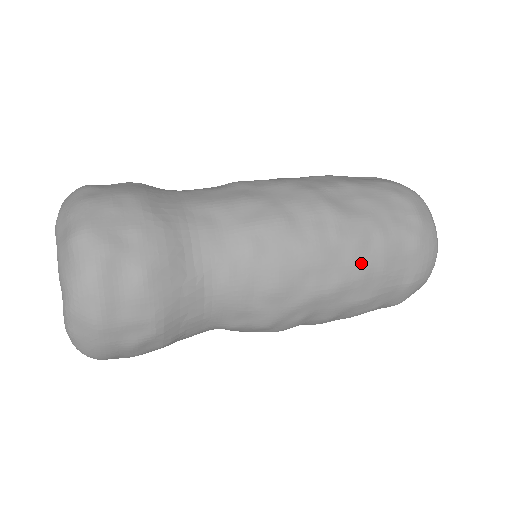
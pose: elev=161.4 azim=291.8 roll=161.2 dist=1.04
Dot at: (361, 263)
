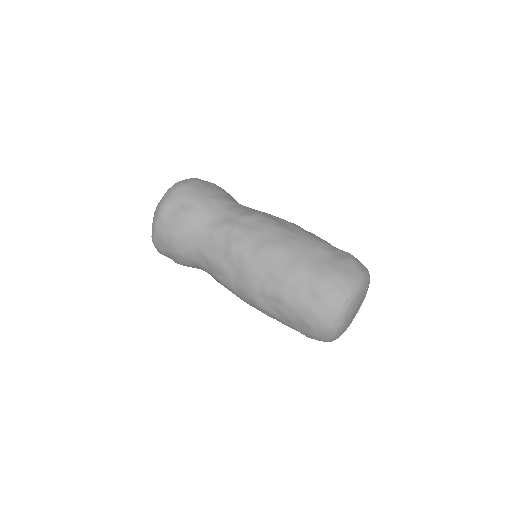
Dot at: occluded
